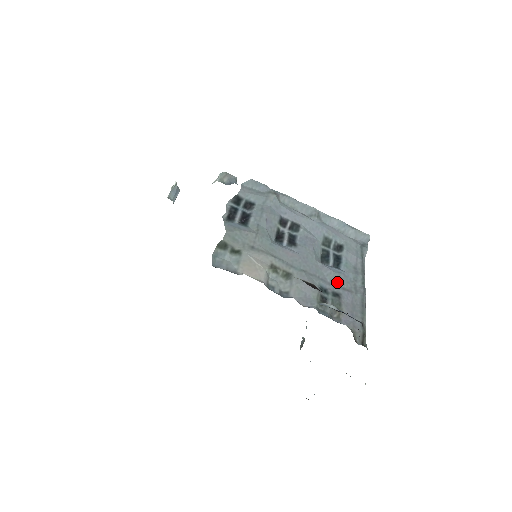
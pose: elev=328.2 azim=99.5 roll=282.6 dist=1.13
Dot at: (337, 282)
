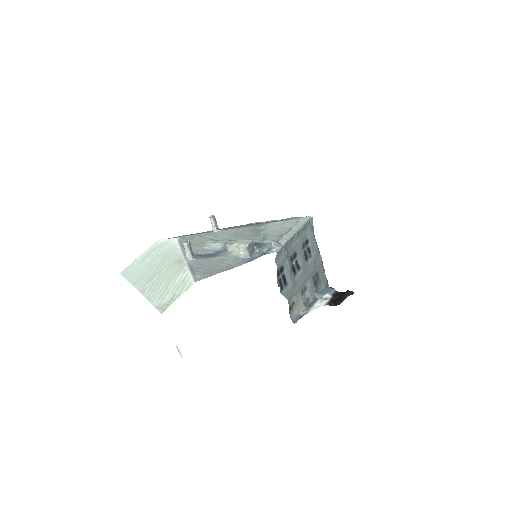
Dot at: (315, 267)
